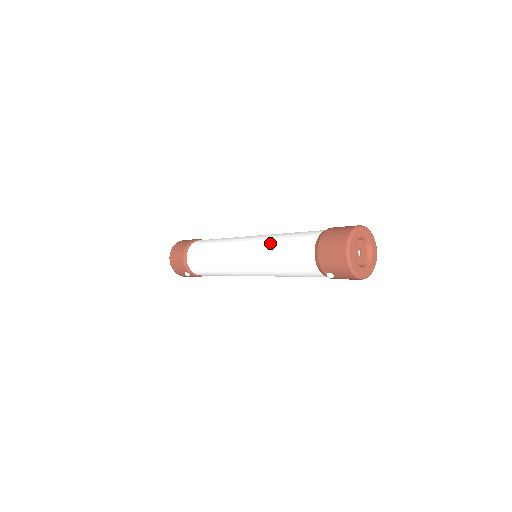
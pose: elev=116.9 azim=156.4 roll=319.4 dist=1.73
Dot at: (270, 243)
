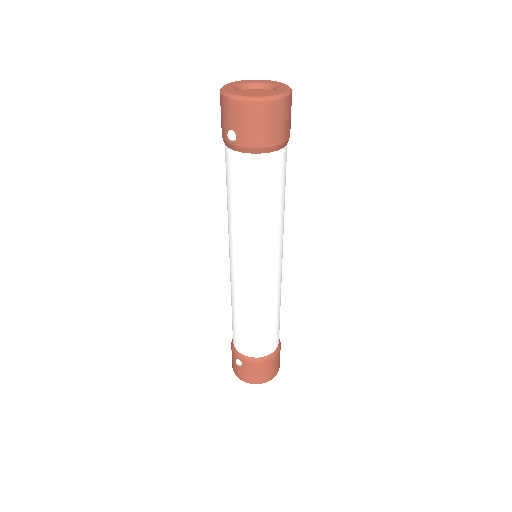
Dot at: occluded
